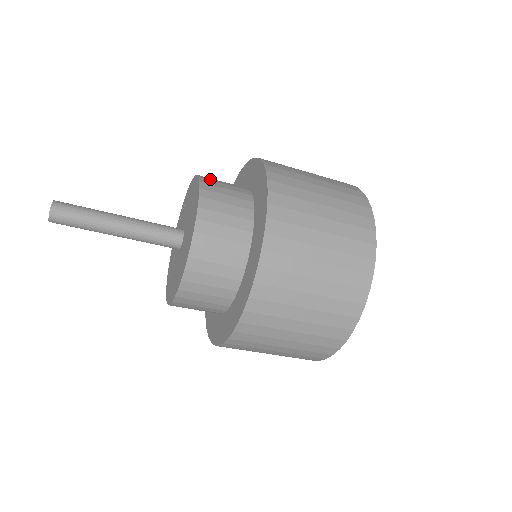
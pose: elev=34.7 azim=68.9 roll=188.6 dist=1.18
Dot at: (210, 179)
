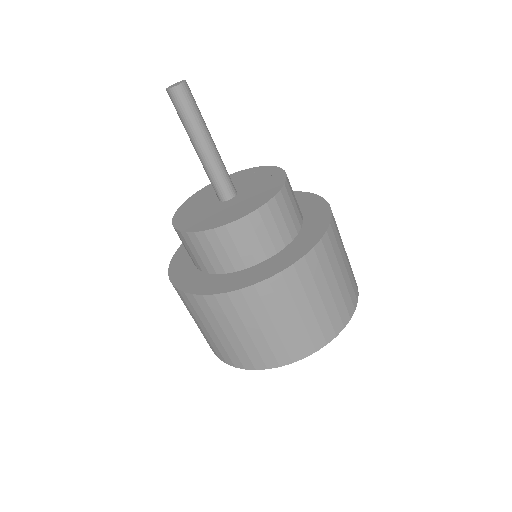
Dot at: occluded
